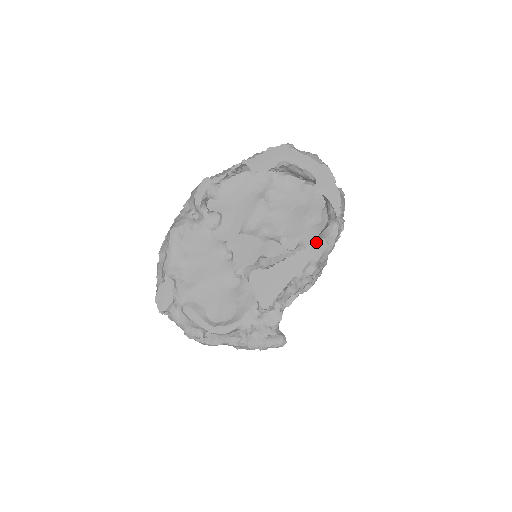
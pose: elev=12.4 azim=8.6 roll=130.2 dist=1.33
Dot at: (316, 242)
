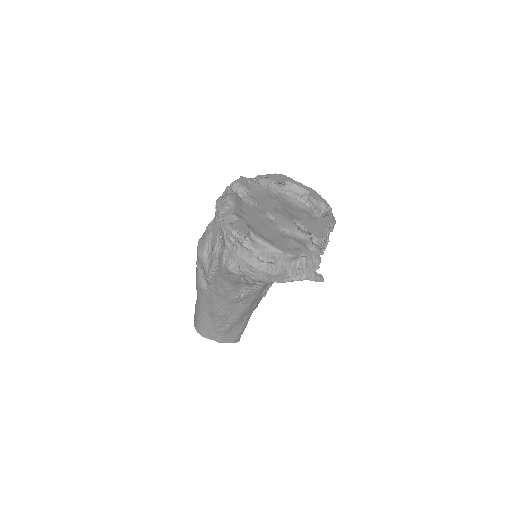
Dot at: (328, 215)
